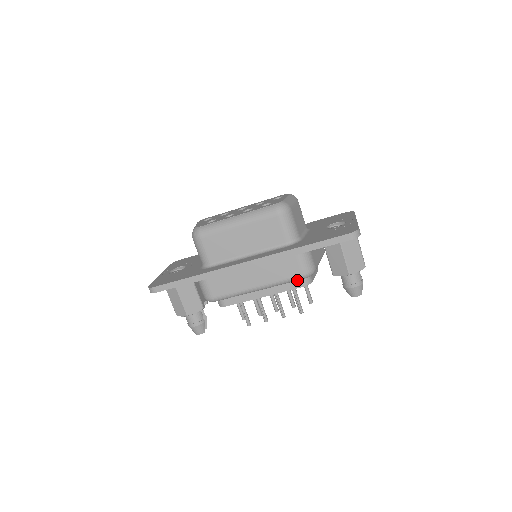
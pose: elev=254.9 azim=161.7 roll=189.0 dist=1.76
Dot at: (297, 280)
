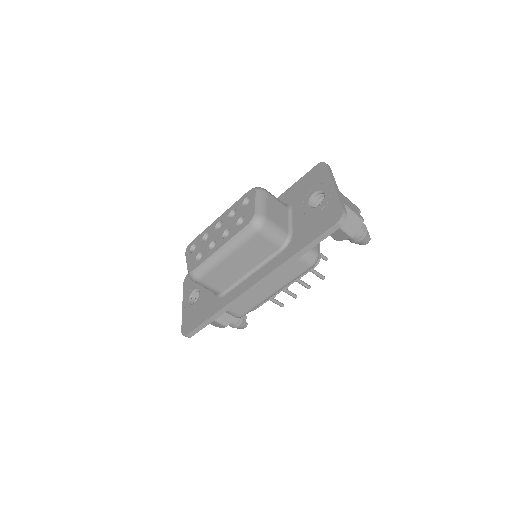
Dot at: occluded
